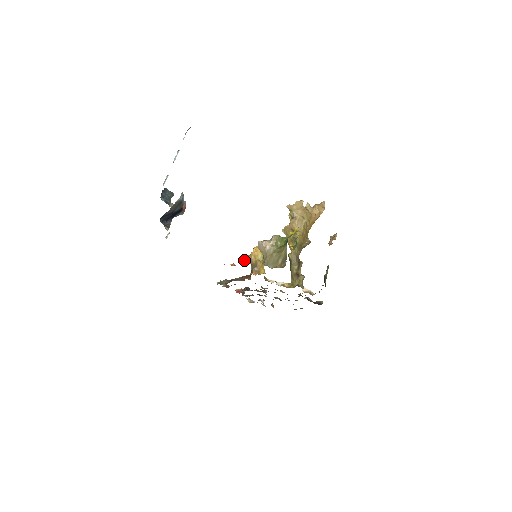
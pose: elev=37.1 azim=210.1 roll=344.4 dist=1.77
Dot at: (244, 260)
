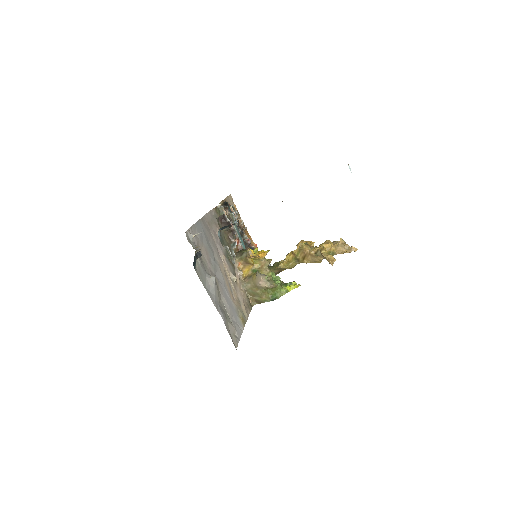
Dot at: (235, 280)
